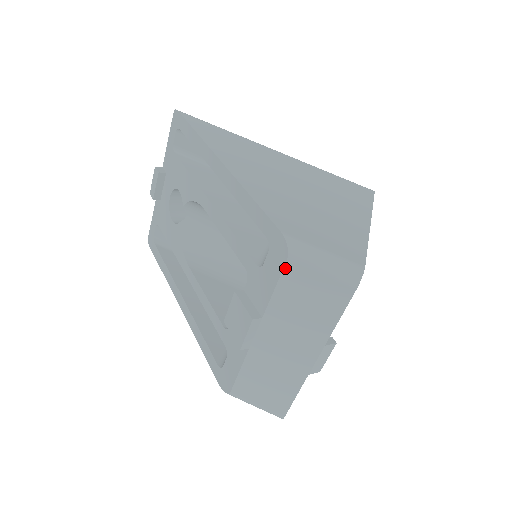
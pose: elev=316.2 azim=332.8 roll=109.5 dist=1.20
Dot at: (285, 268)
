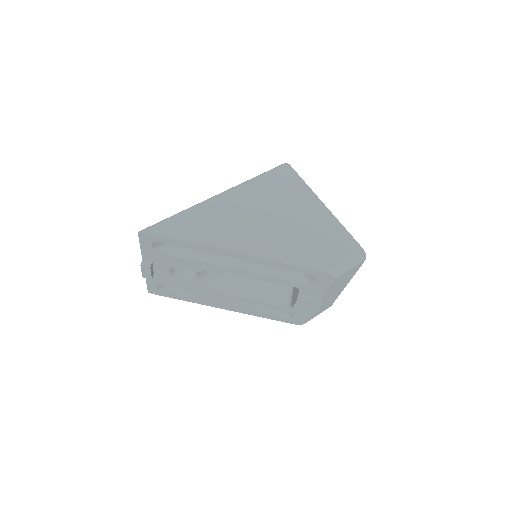
Dot at: (333, 282)
